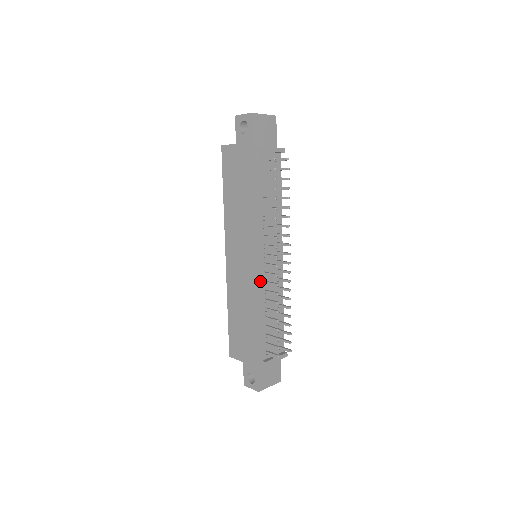
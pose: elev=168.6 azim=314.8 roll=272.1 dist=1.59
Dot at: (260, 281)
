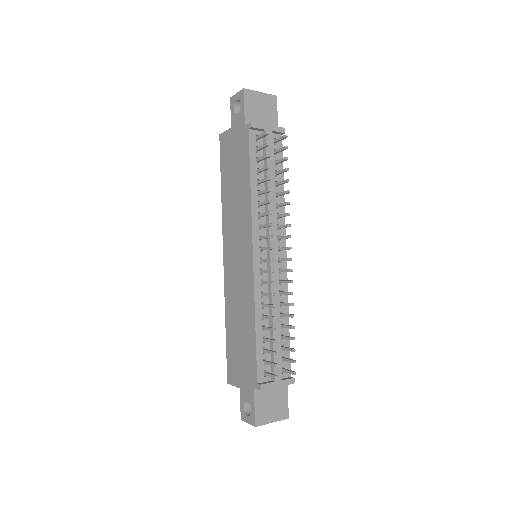
Dot at: (254, 280)
